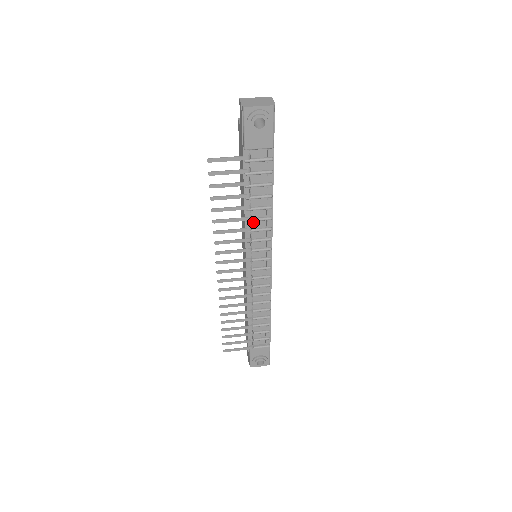
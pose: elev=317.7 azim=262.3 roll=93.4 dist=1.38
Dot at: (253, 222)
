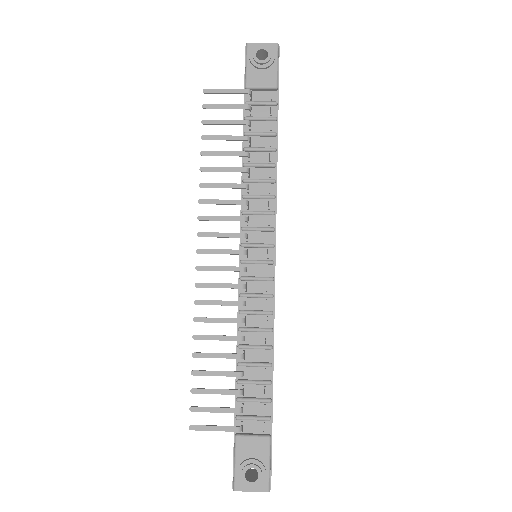
Dot at: (252, 186)
